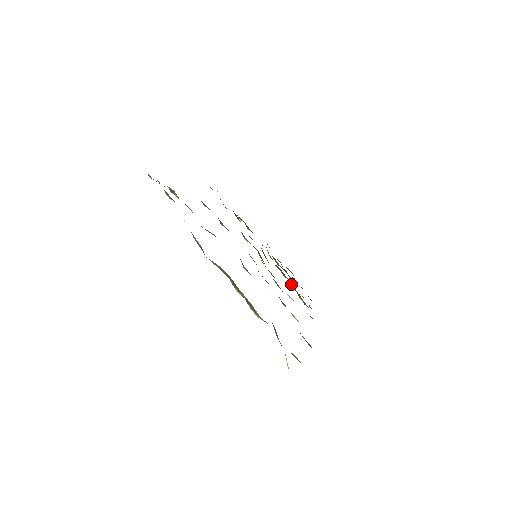
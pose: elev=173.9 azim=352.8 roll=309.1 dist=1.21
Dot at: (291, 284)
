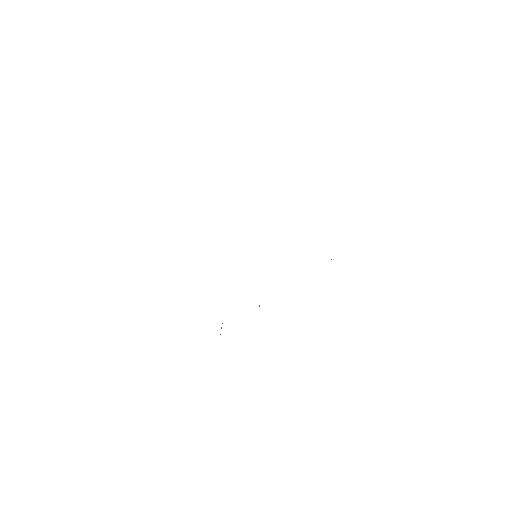
Dot at: occluded
